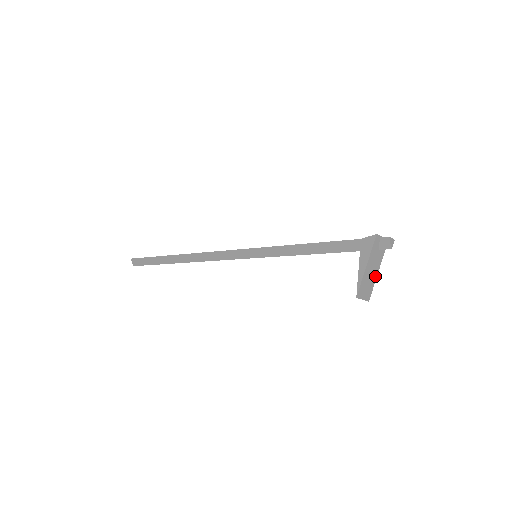
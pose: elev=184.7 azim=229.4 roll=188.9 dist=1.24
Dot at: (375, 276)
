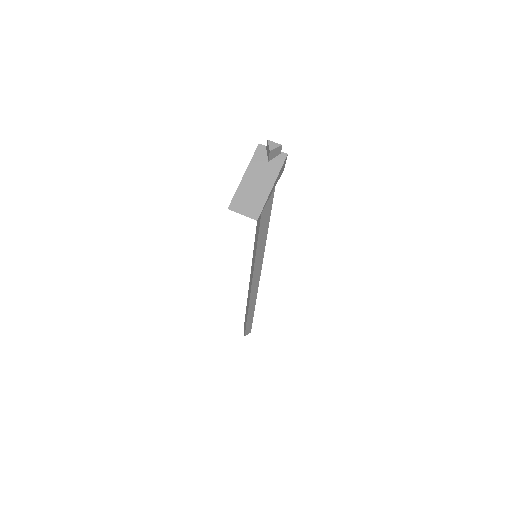
Dot at: (266, 192)
